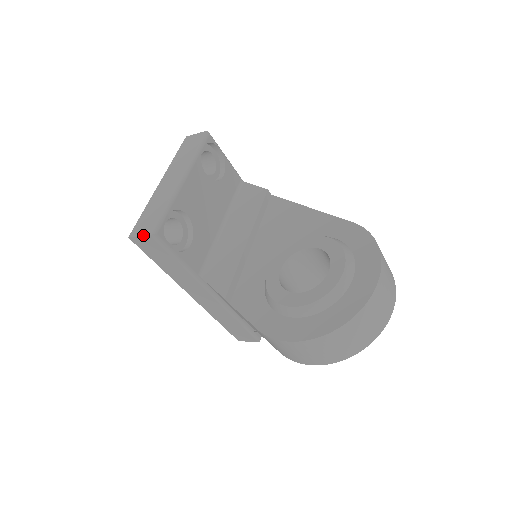
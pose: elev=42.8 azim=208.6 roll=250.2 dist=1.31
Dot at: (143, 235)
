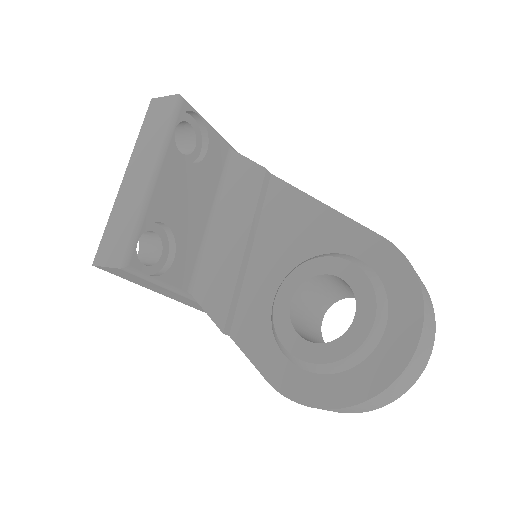
Dot at: (110, 267)
